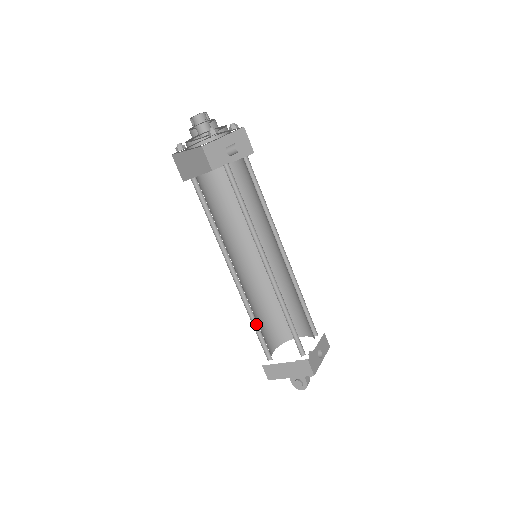
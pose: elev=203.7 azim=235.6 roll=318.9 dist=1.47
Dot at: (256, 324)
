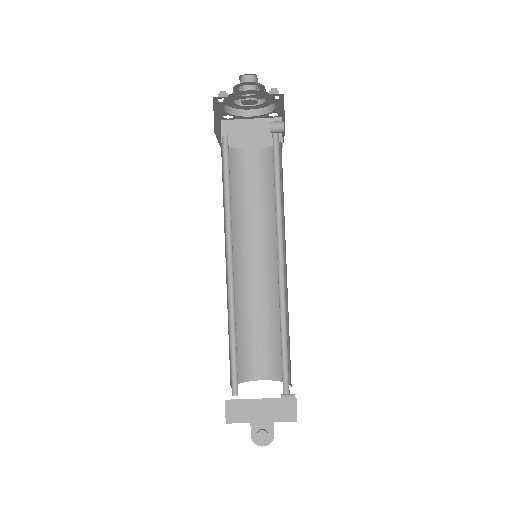
Dot at: (232, 341)
